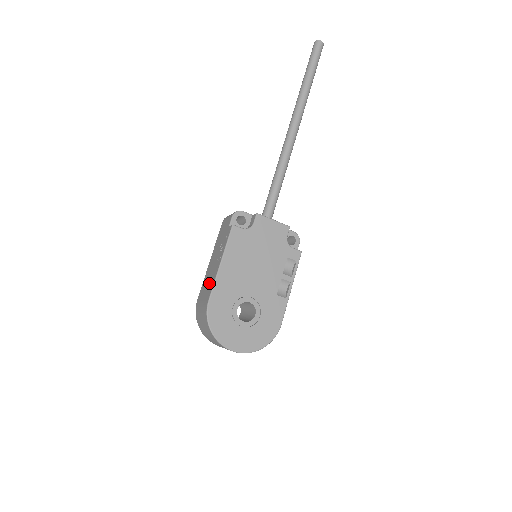
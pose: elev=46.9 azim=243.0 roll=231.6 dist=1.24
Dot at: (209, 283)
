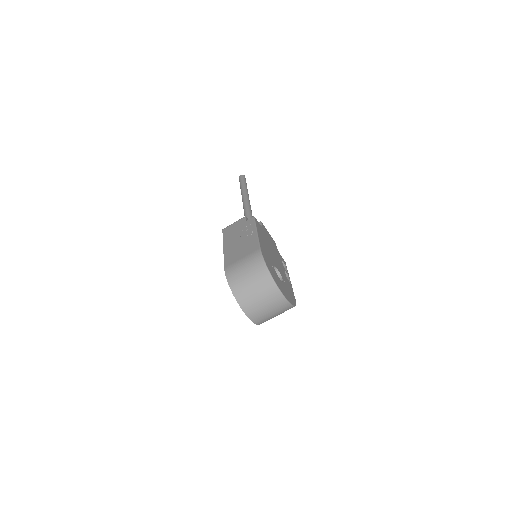
Dot at: (246, 247)
